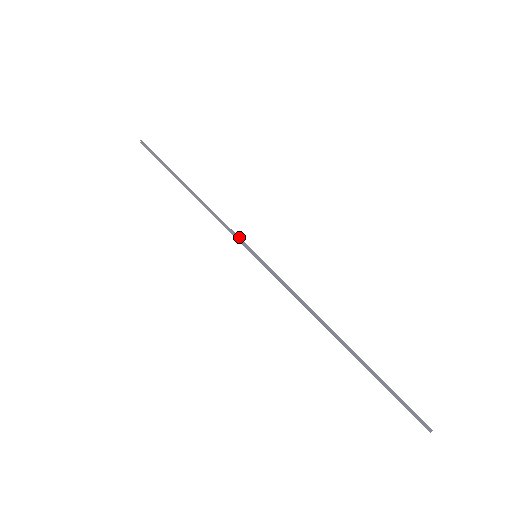
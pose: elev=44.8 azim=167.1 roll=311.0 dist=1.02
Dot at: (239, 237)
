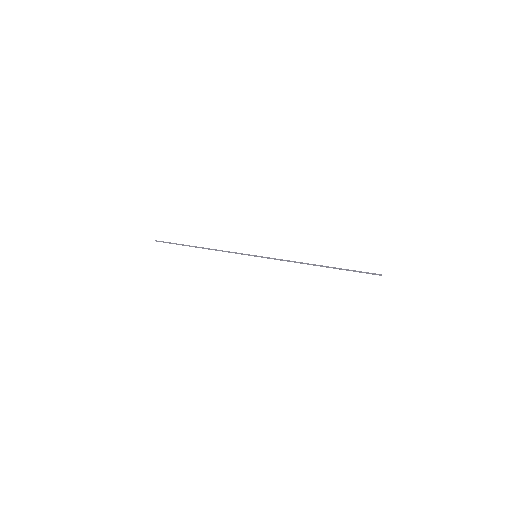
Dot at: (241, 253)
